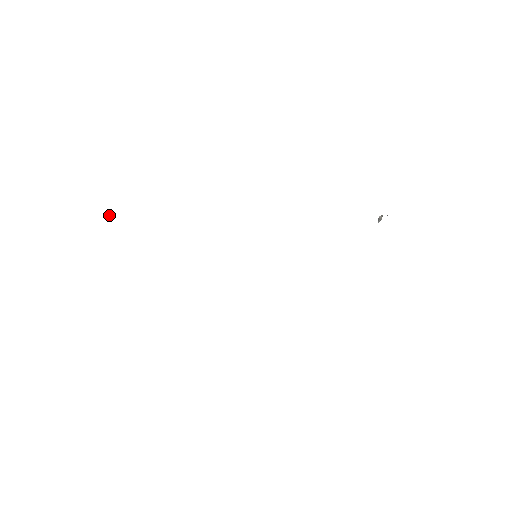
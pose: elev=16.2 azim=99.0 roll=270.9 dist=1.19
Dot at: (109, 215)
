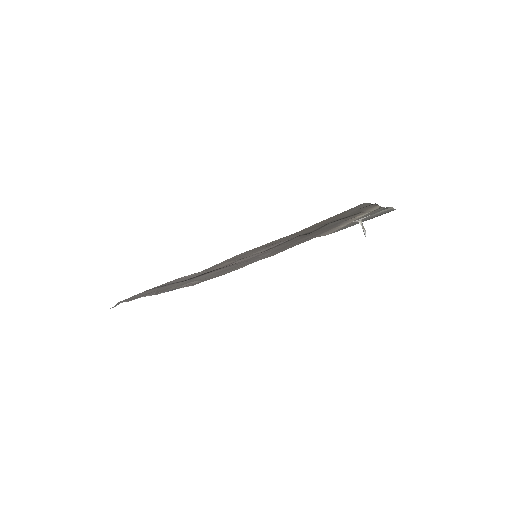
Dot at: occluded
